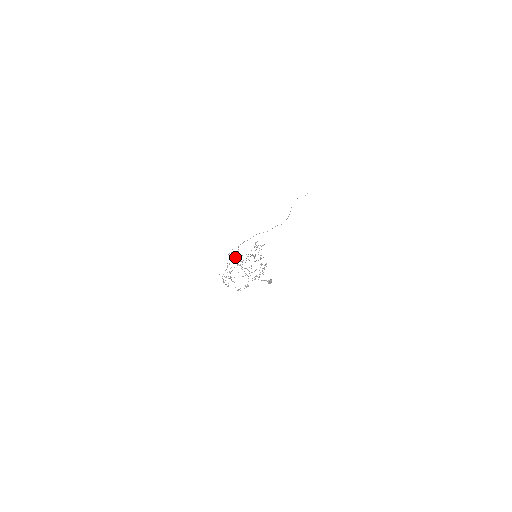
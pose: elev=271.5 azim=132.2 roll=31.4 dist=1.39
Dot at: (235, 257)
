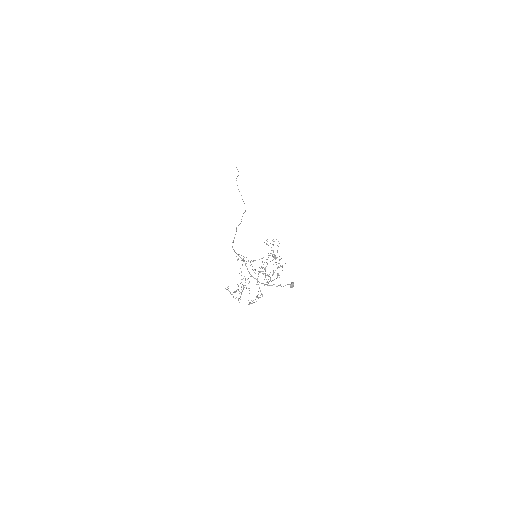
Dot at: occluded
